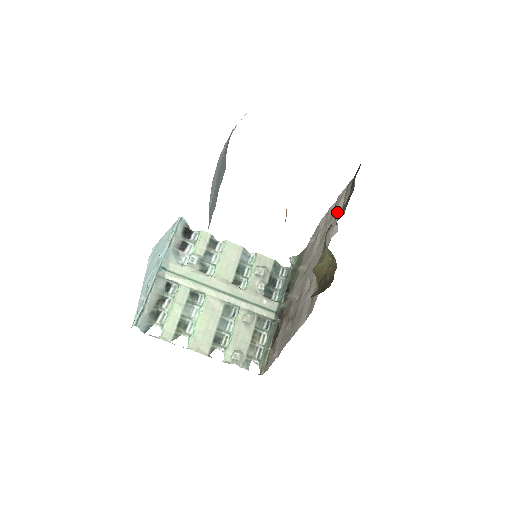
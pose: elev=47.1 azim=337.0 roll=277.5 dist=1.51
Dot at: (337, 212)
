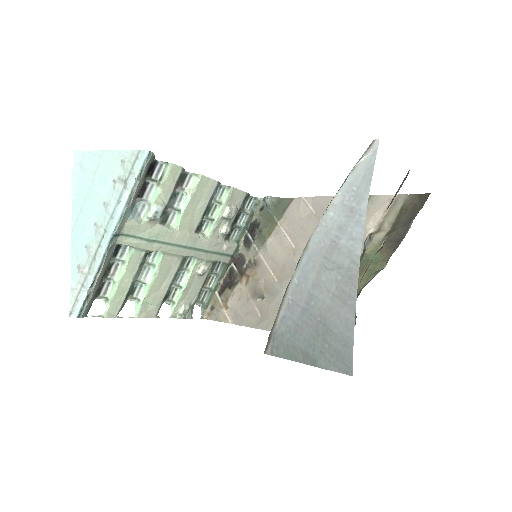
Dot at: (372, 241)
